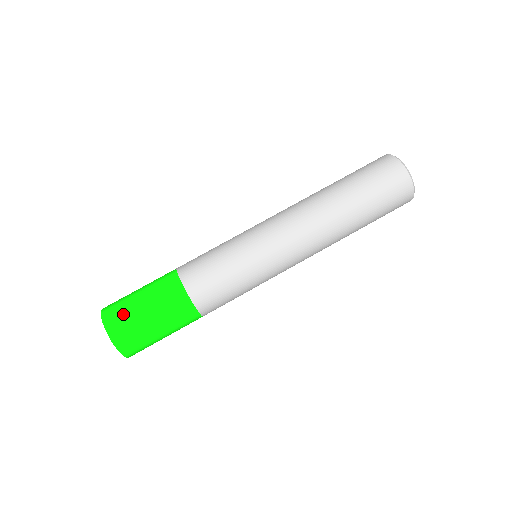
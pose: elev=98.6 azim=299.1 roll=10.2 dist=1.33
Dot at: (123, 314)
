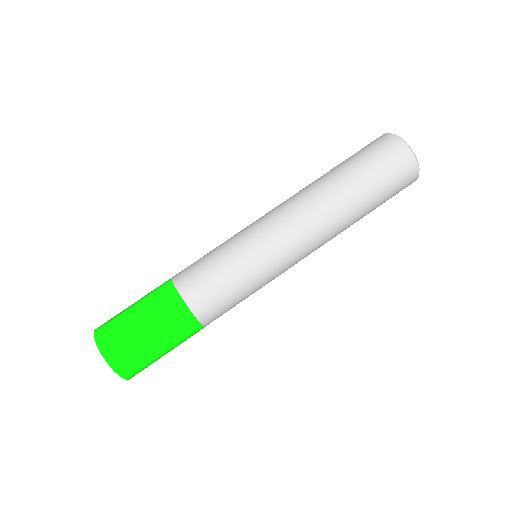
Dot at: (115, 327)
